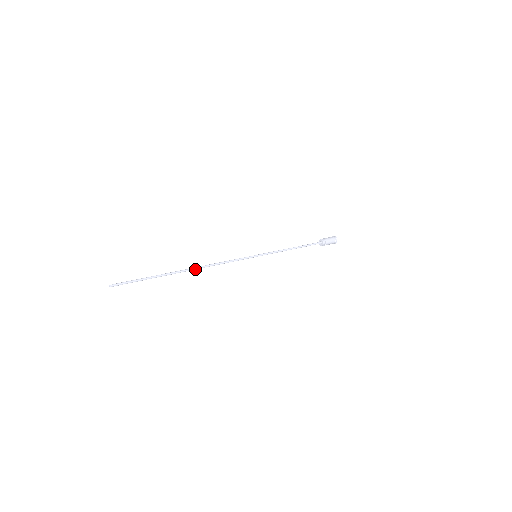
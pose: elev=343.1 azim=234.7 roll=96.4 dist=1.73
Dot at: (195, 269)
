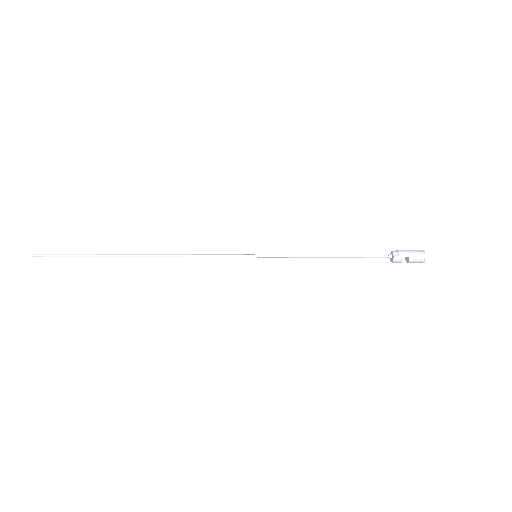
Dot at: (151, 255)
